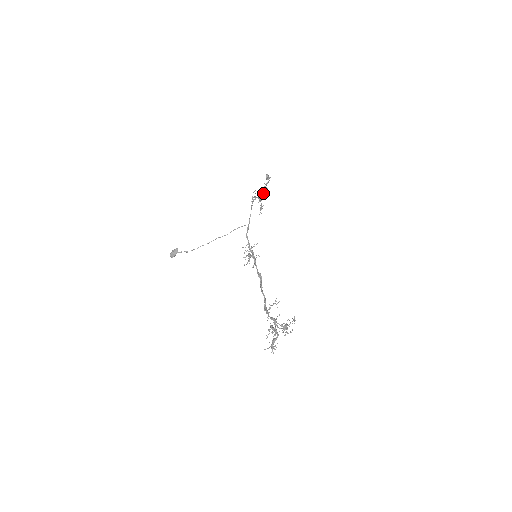
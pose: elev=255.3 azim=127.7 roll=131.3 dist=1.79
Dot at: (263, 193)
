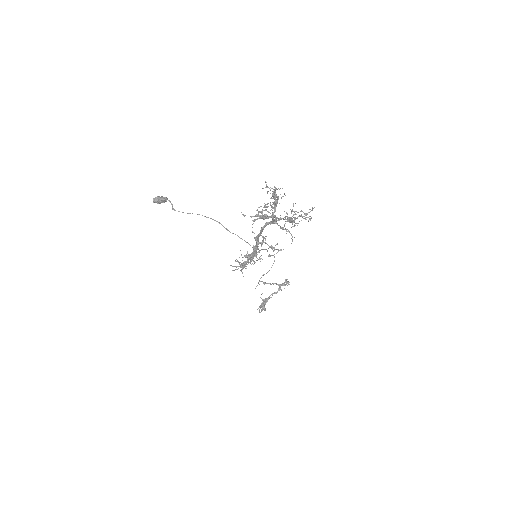
Dot at: occluded
